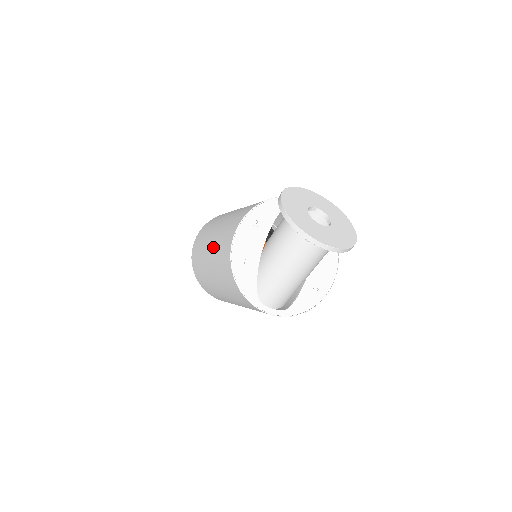
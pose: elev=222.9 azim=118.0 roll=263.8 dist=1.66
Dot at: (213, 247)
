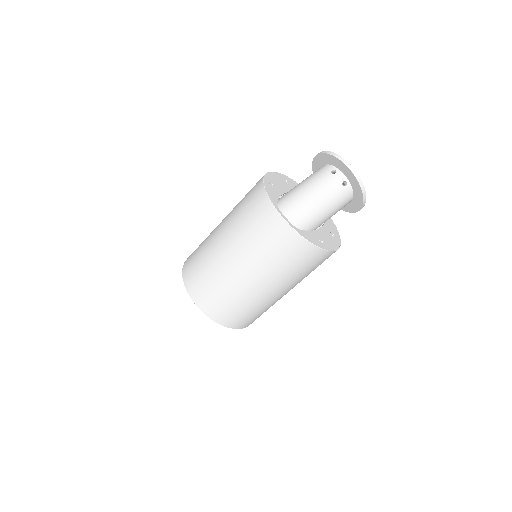
Dot at: occluded
